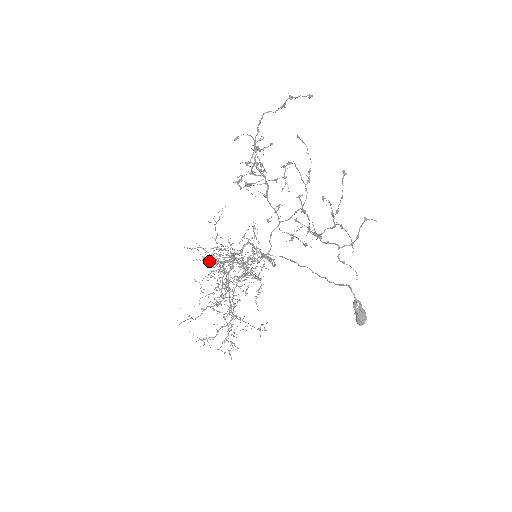
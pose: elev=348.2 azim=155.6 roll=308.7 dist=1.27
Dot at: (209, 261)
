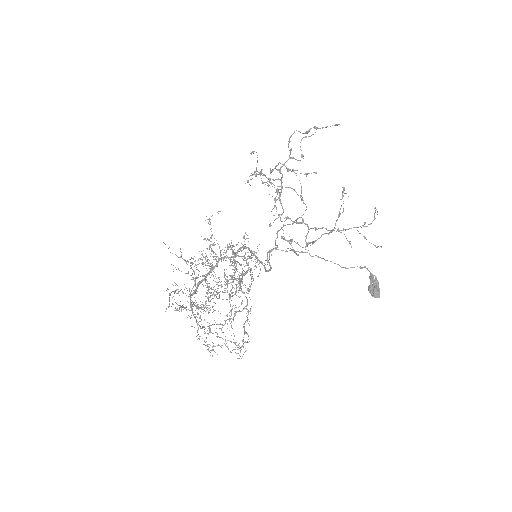
Dot at: (219, 246)
